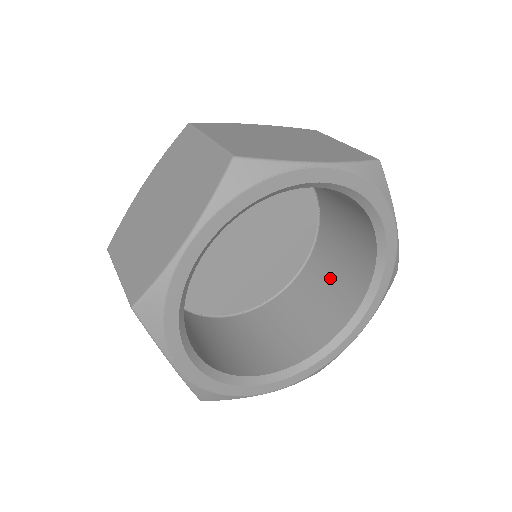
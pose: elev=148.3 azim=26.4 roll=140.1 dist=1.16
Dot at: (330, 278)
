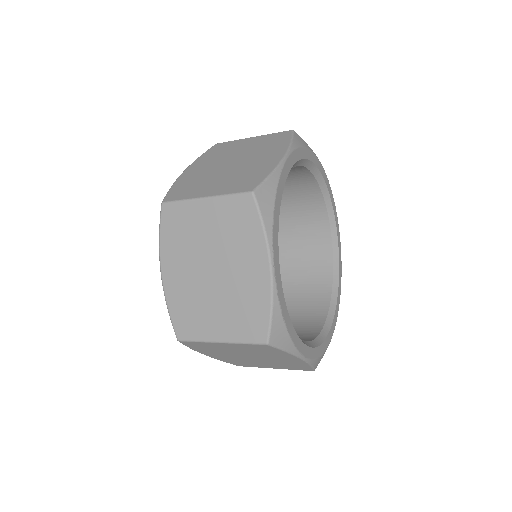
Dot at: (291, 303)
